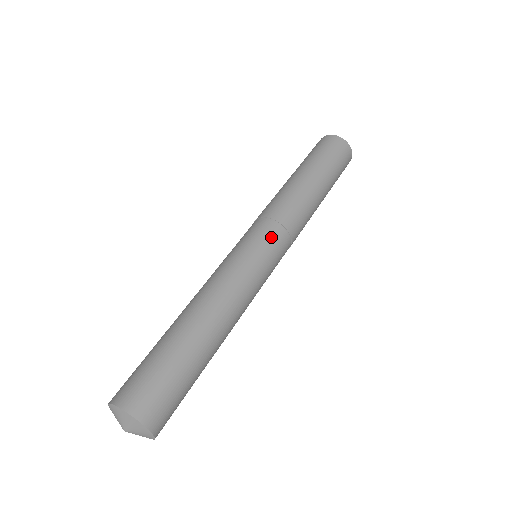
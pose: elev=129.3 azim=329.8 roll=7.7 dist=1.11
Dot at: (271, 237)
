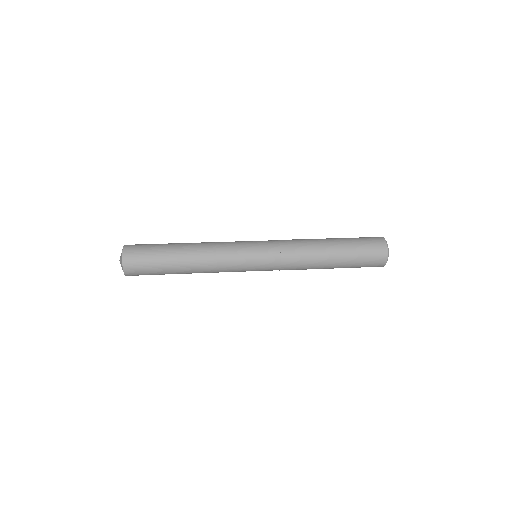
Dot at: (267, 258)
